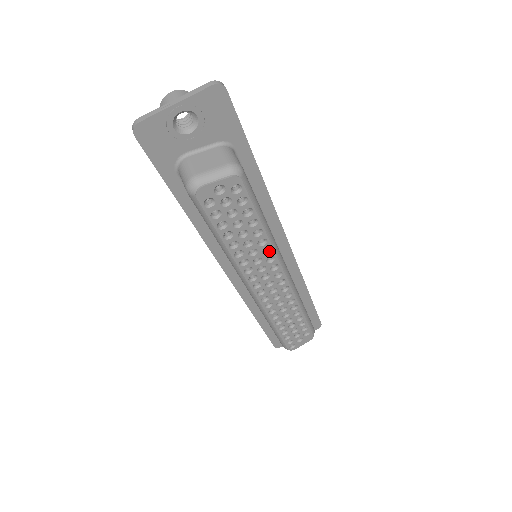
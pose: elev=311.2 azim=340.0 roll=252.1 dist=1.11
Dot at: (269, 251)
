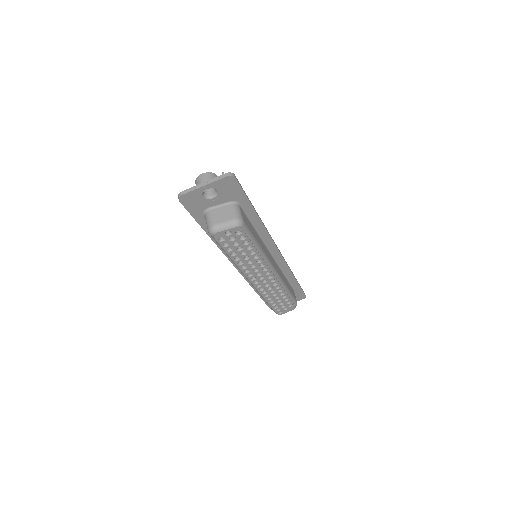
Dot at: (261, 261)
